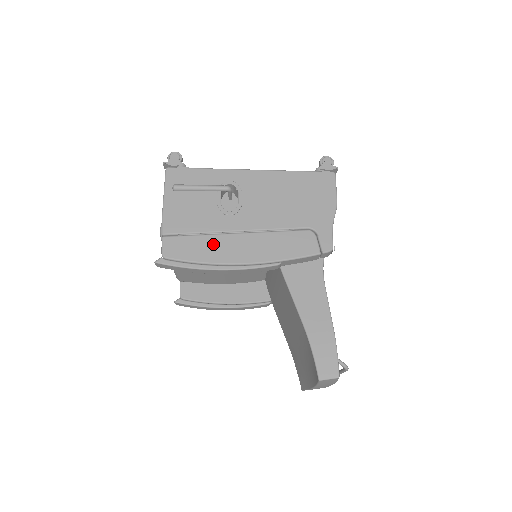
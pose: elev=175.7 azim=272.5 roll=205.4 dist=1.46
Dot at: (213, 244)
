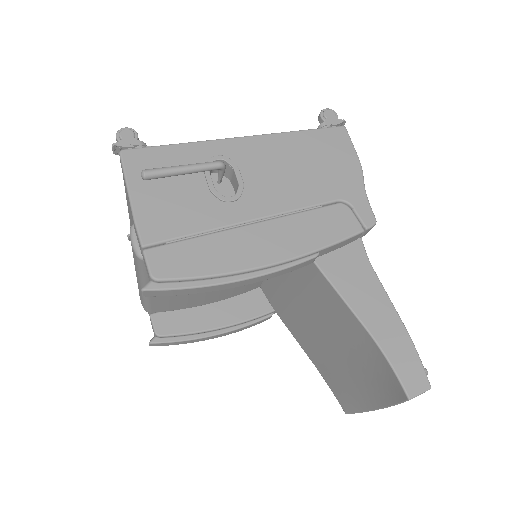
Dot at: (221, 246)
